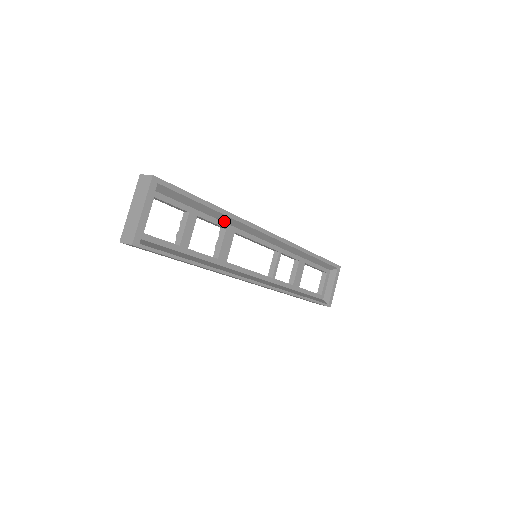
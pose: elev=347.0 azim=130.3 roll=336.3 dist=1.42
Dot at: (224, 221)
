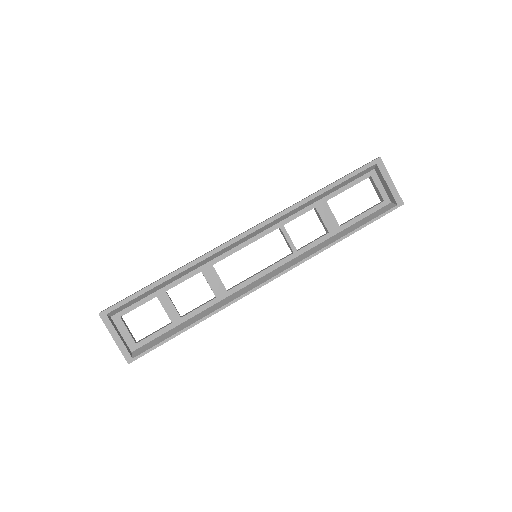
Dot at: (193, 270)
